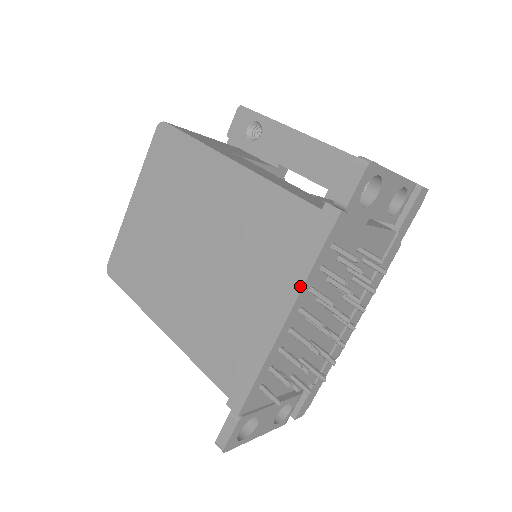
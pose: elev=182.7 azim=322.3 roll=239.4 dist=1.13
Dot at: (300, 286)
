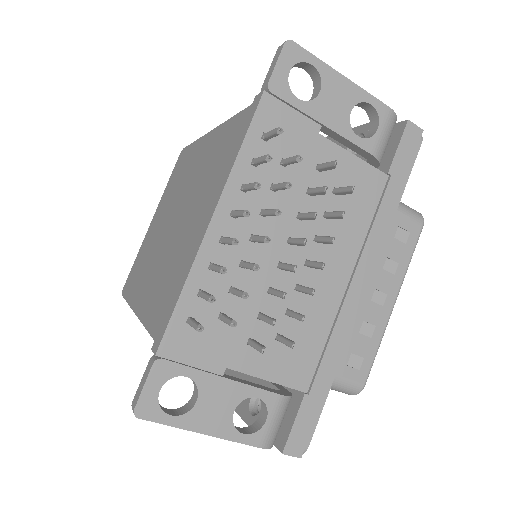
Dot at: (227, 178)
